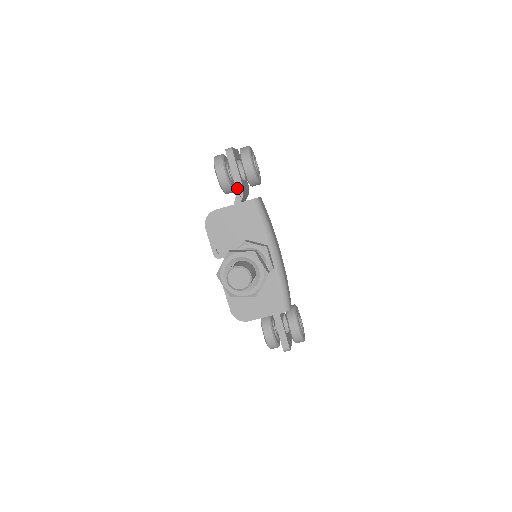
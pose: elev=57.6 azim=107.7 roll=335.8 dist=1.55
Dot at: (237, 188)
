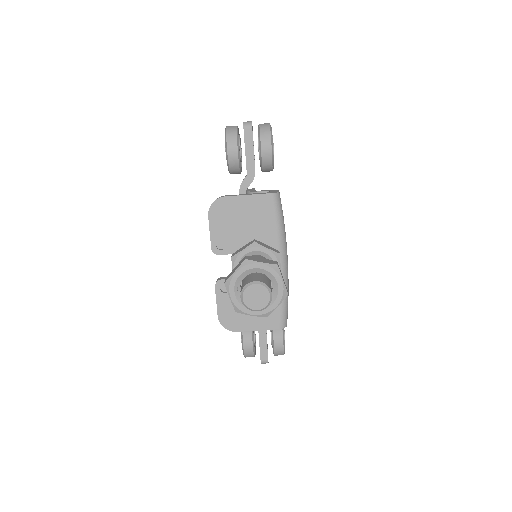
Dot at: (248, 171)
